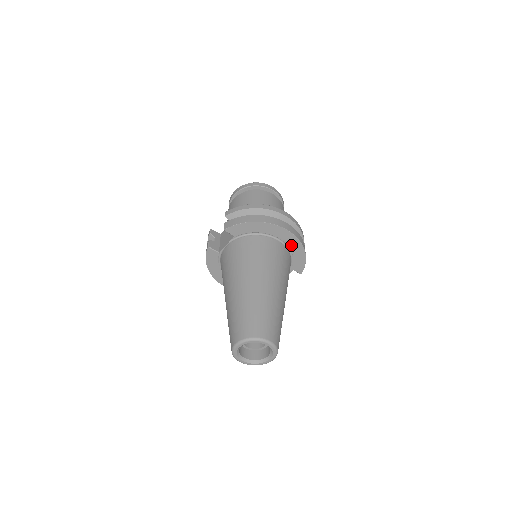
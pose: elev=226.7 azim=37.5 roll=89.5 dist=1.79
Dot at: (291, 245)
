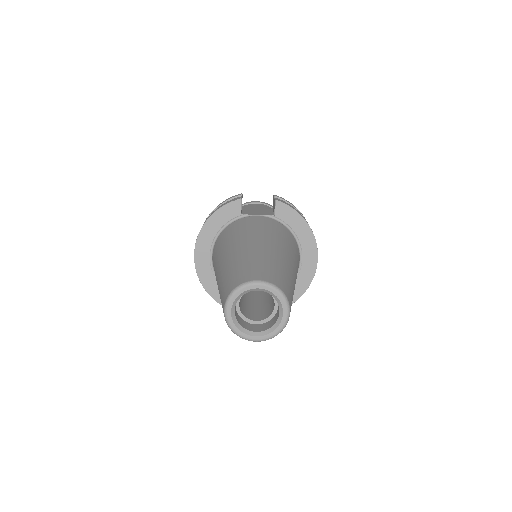
Dot at: (301, 276)
